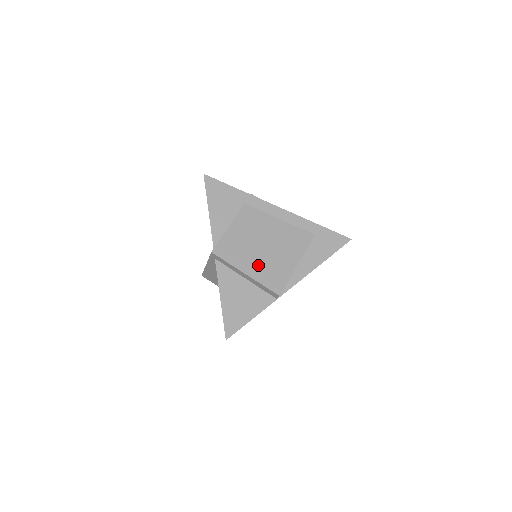
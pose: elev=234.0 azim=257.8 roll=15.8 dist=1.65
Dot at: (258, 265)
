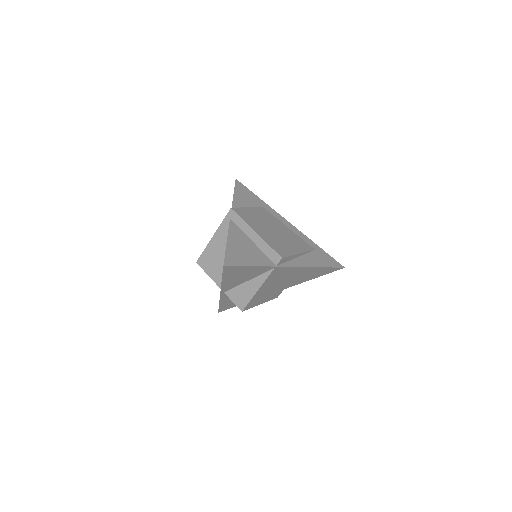
Dot at: (267, 235)
